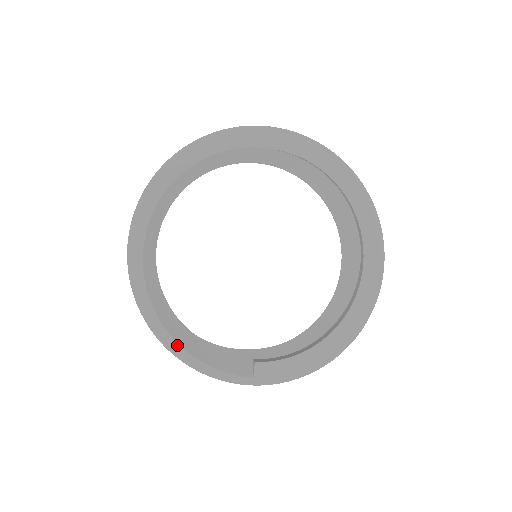
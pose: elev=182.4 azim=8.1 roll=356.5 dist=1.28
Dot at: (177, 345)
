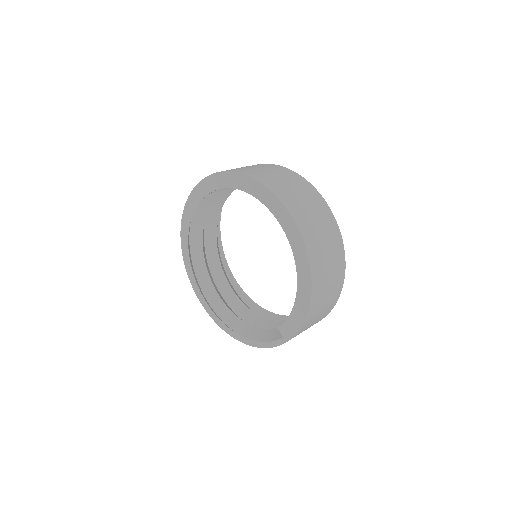
Dot at: (245, 339)
